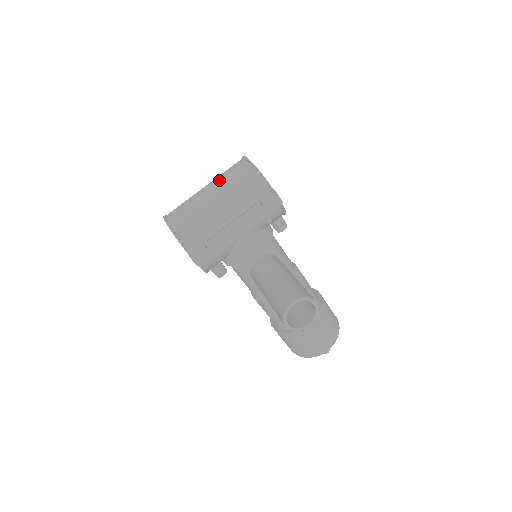
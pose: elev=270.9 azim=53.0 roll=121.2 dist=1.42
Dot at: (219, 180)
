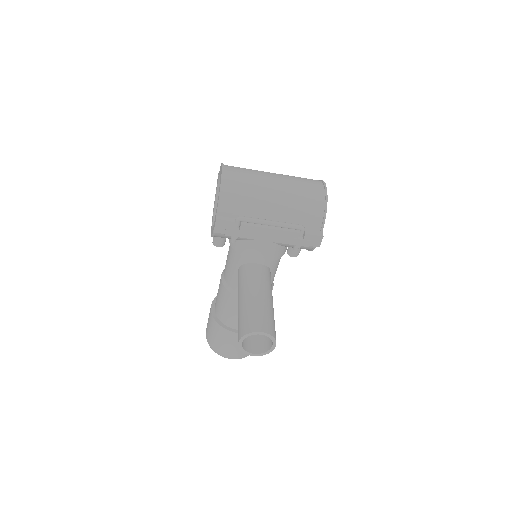
Dot at: (291, 183)
